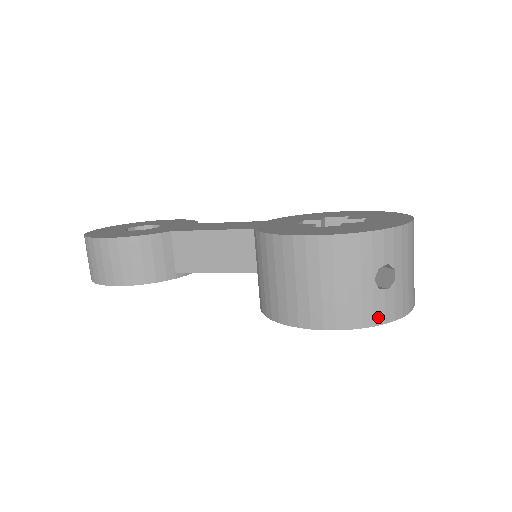
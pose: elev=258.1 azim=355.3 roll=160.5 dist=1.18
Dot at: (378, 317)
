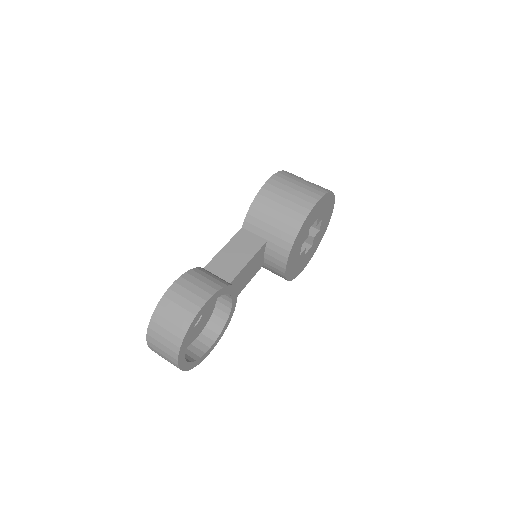
Dot at: (327, 190)
